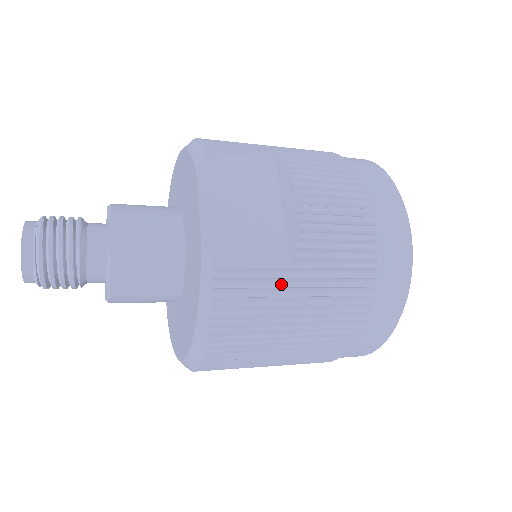
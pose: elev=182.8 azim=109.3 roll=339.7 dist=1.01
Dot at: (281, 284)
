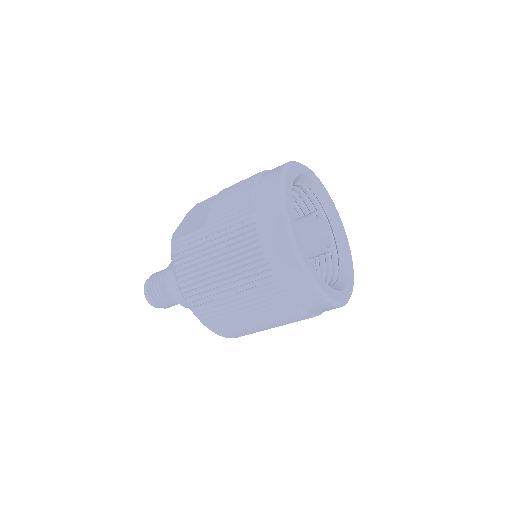
Dot at: (200, 236)
